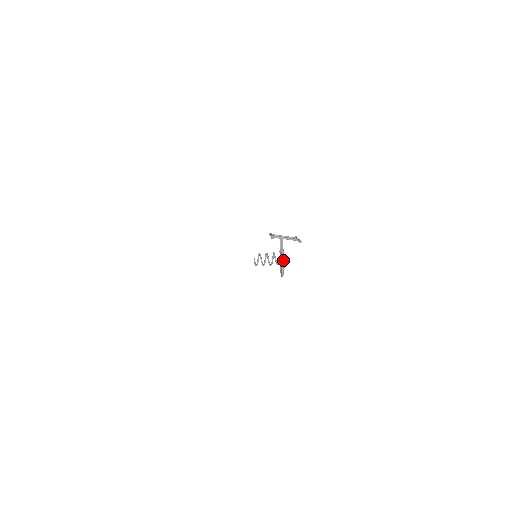
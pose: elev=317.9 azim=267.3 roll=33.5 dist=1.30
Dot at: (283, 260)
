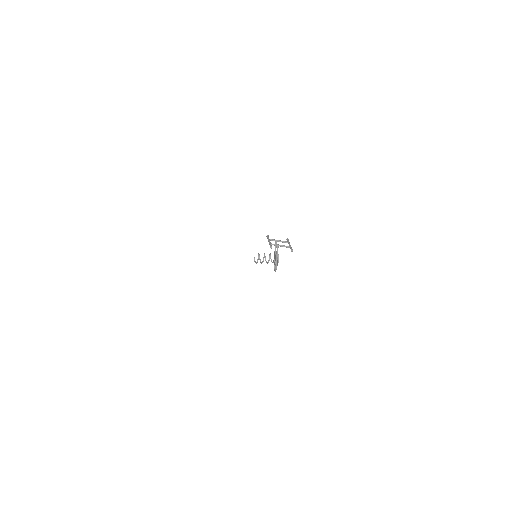
Dot at: (277, 261)
